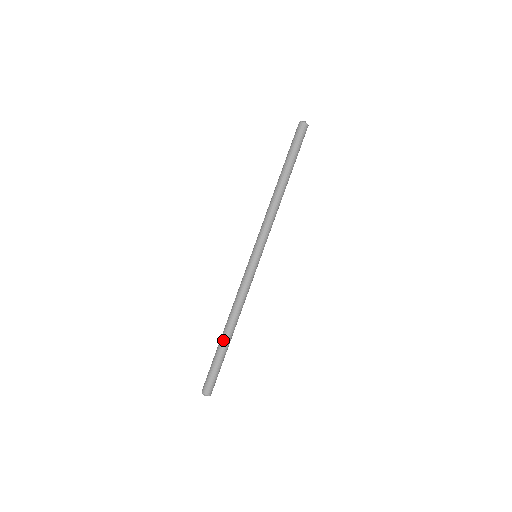
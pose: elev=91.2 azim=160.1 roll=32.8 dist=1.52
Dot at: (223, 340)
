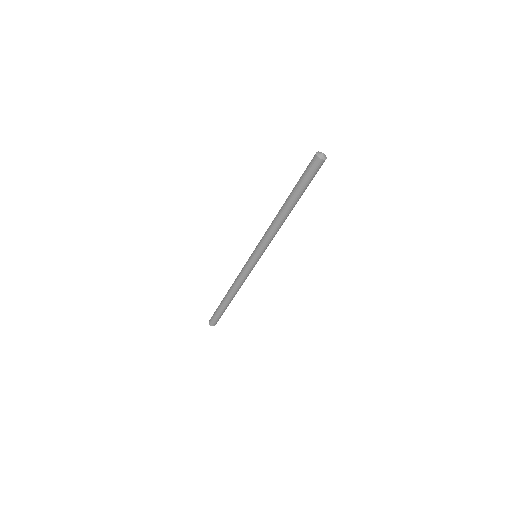
Dot at: (223, 300)
